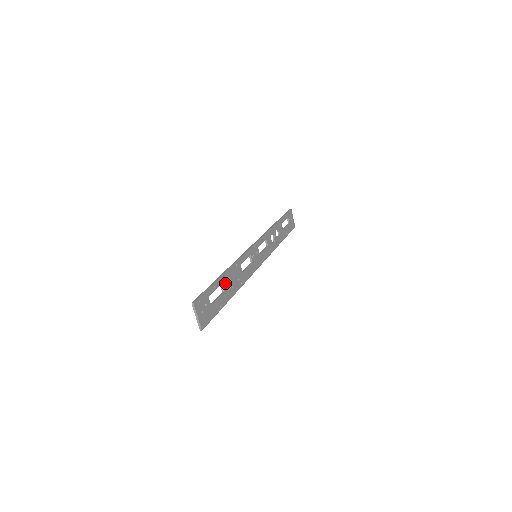
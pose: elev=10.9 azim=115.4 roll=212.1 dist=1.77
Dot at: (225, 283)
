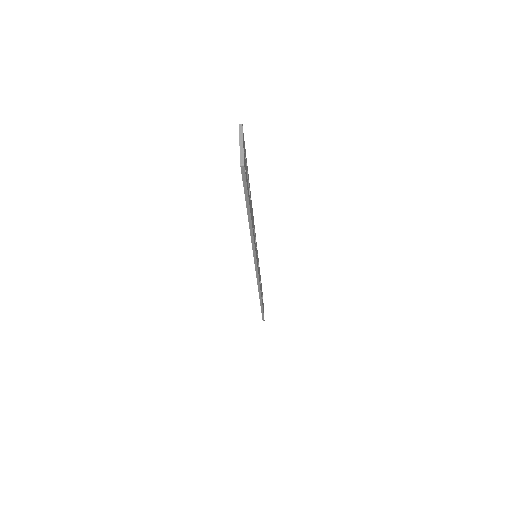
Dot at: occluded
